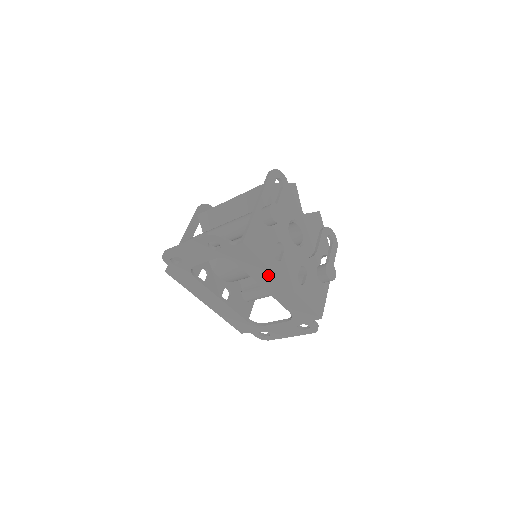
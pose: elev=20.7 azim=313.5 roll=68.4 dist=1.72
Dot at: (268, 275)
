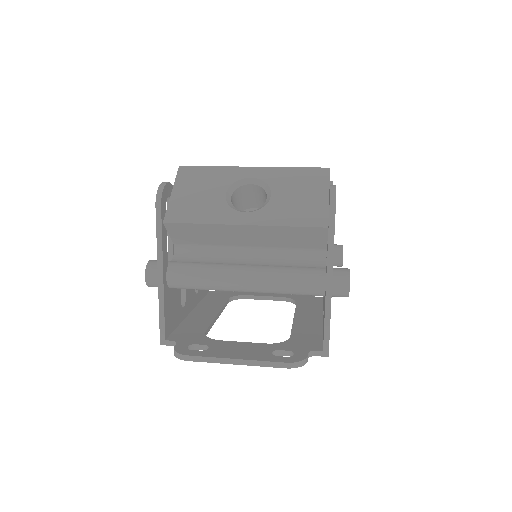
Dot at: occluded
